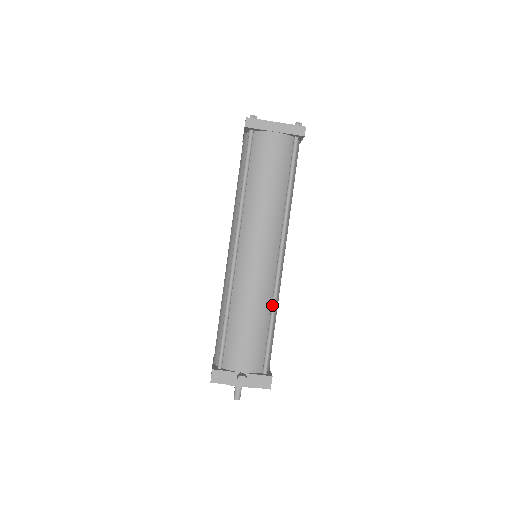
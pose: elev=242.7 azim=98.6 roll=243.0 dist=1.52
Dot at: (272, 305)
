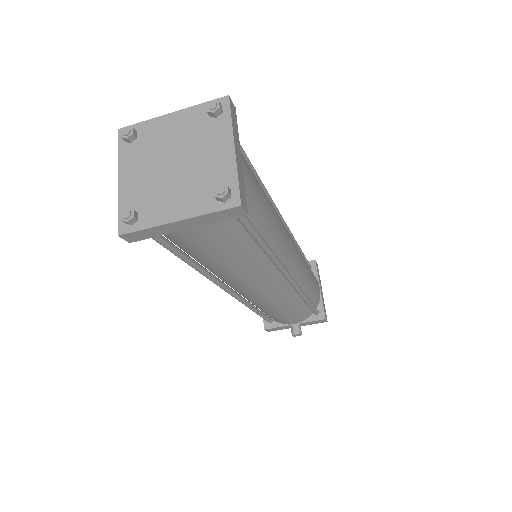
Dot at: occluded
